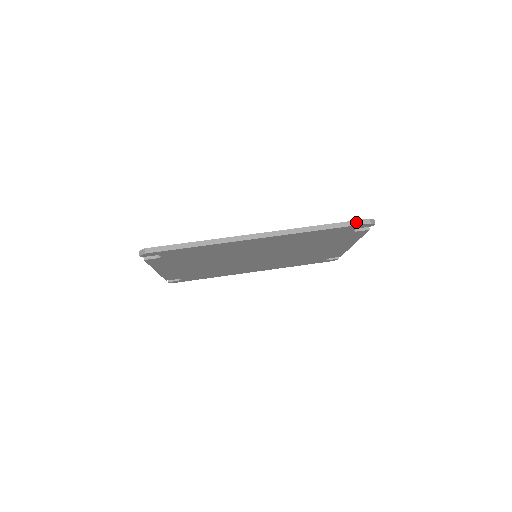
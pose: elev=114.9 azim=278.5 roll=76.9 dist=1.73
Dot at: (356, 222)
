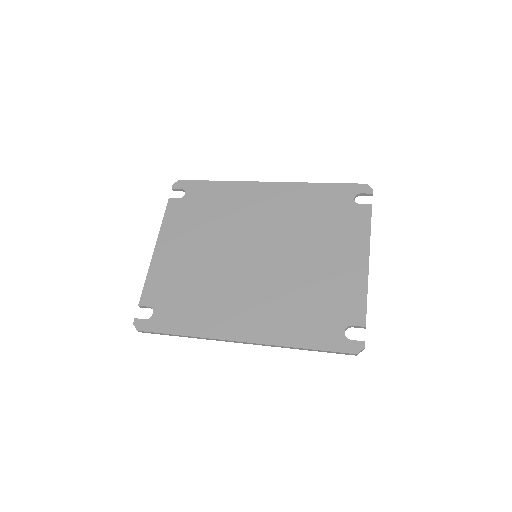
Dot at: (353, 185)
